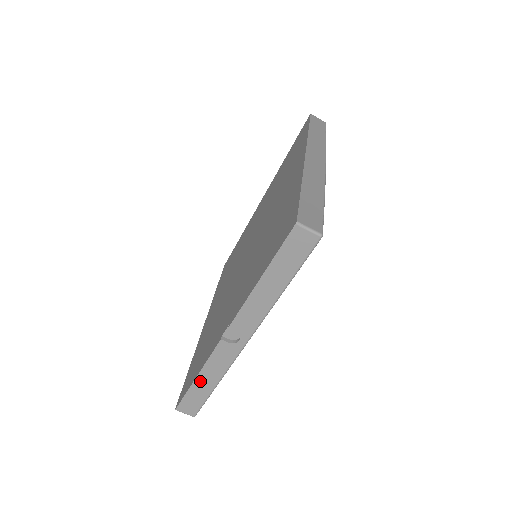
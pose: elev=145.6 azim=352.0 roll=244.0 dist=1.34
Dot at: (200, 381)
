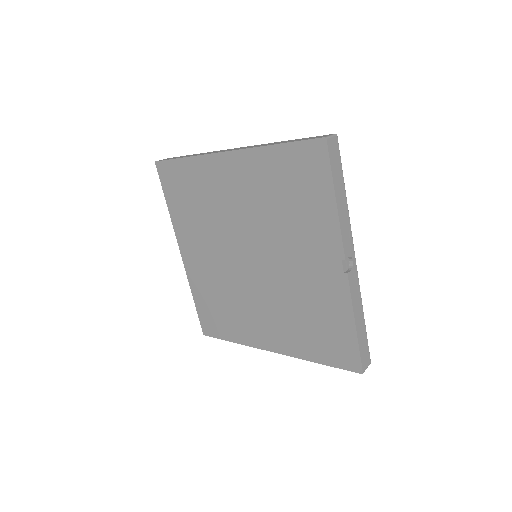
Dot at: (358, 325)
